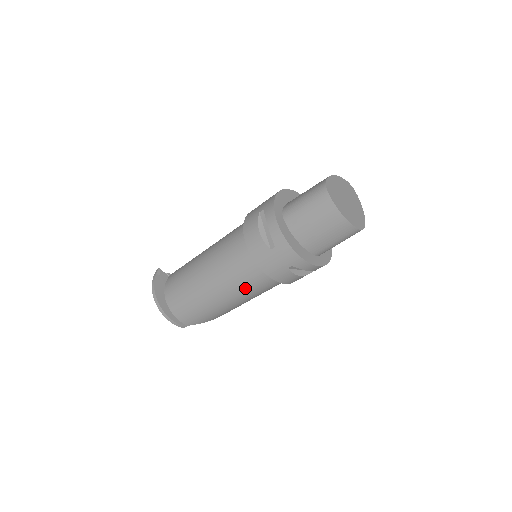
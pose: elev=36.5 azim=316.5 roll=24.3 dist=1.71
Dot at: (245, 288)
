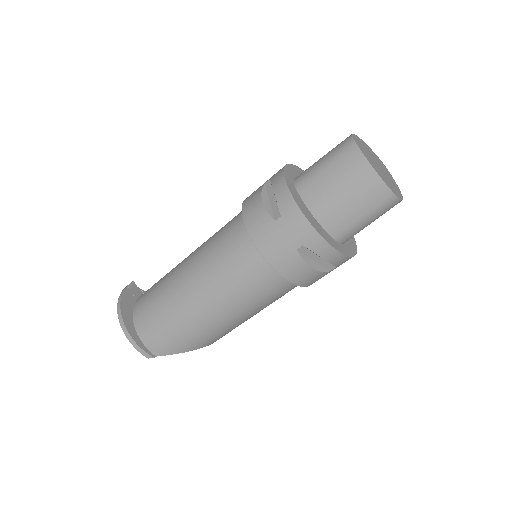
Dot at: (237, 289)
